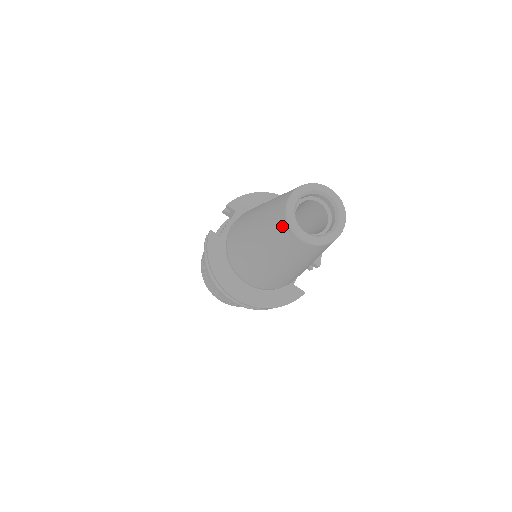
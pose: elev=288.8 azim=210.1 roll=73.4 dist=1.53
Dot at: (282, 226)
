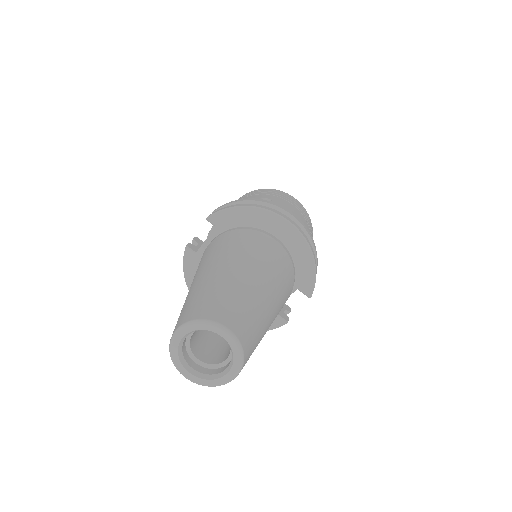
Dot at: occluded
